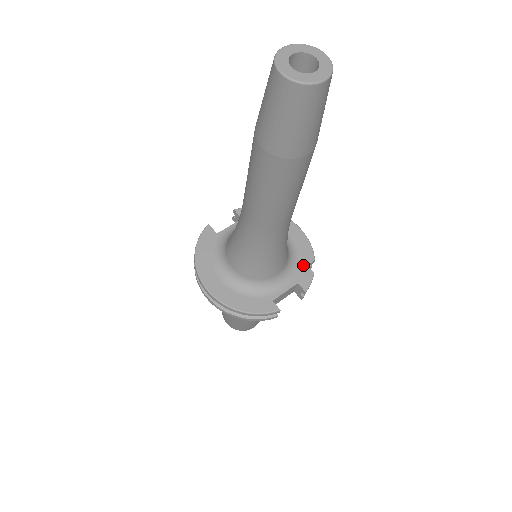
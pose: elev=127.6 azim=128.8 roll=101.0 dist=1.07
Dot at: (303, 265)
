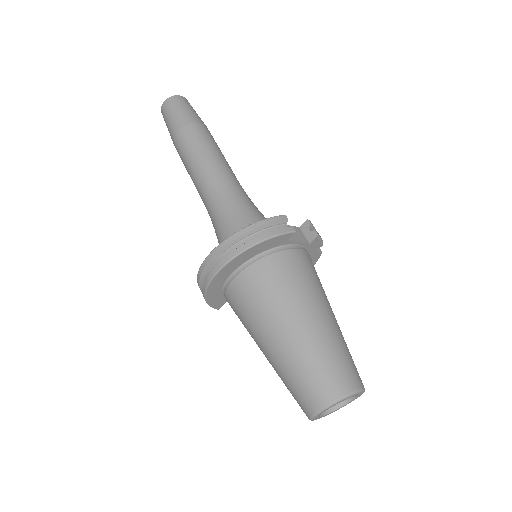
Dot at: occluded
